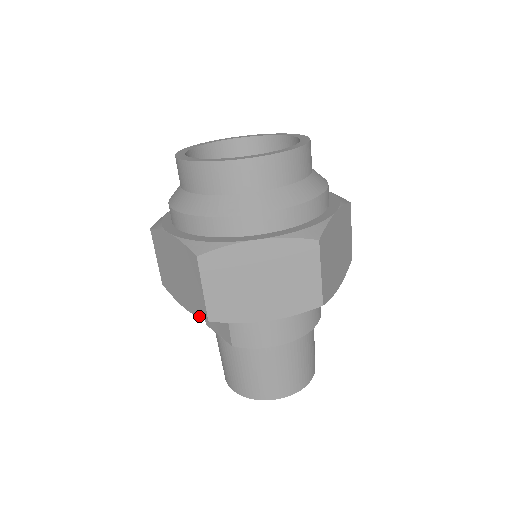
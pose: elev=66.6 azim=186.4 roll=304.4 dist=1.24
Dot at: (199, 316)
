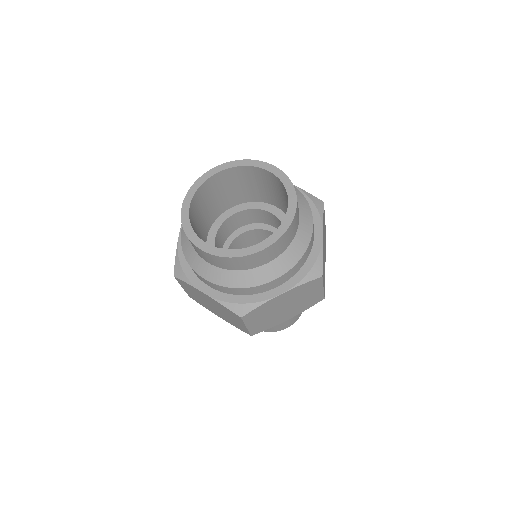
Dot at: (240, 329)
